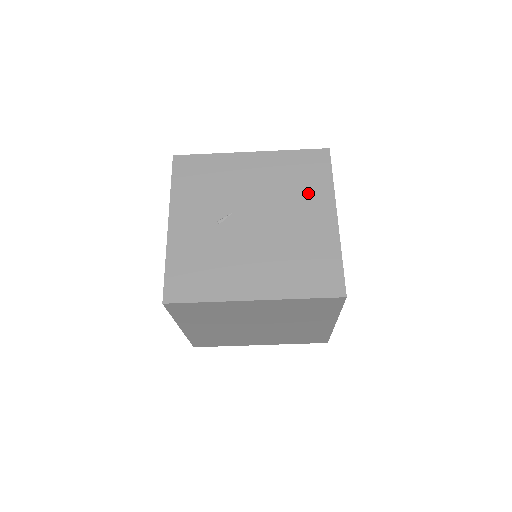
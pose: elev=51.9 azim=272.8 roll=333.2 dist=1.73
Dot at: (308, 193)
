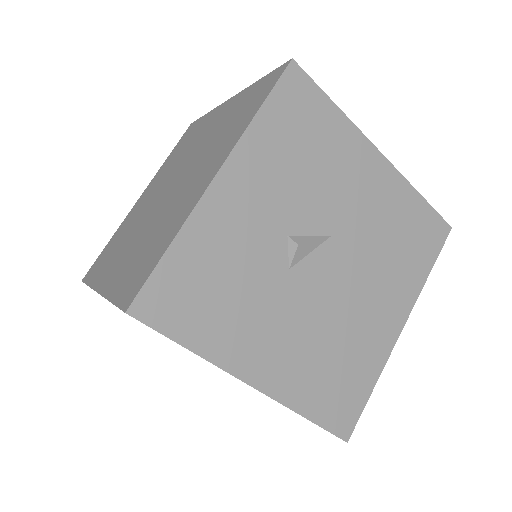
Dot at: occluded
